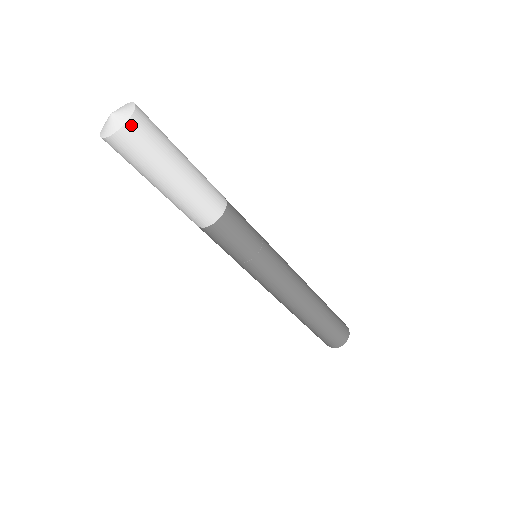
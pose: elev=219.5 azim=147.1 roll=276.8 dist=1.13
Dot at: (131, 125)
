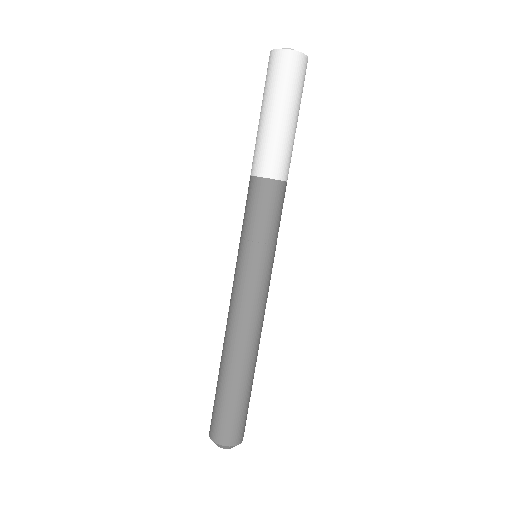
Dot at: (298, 56)
